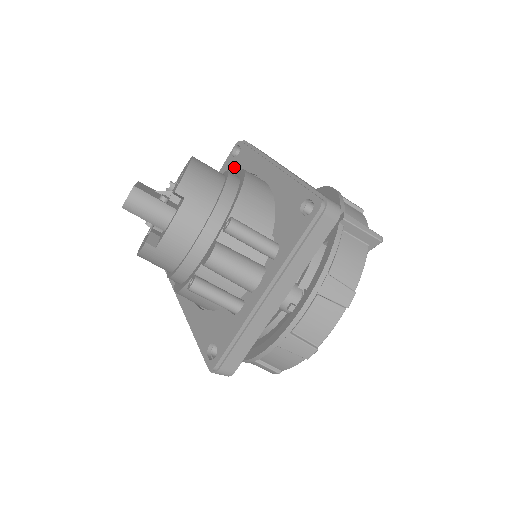
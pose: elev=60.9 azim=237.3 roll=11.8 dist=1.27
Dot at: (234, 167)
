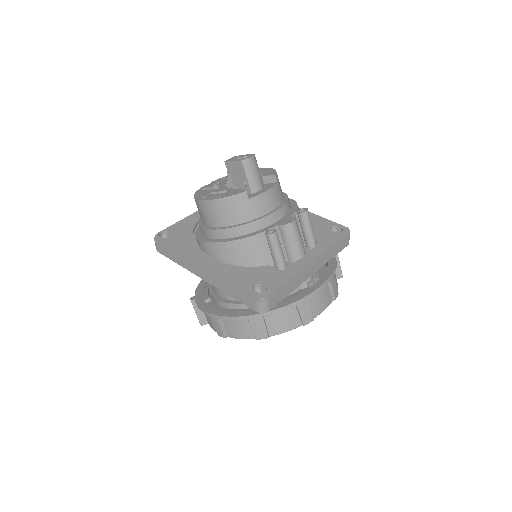
Dot at: occluded
